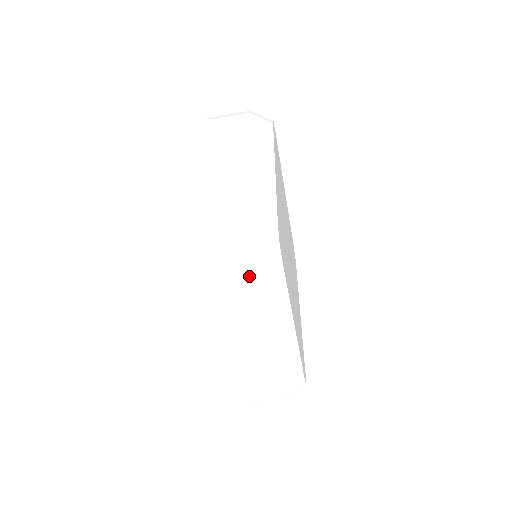
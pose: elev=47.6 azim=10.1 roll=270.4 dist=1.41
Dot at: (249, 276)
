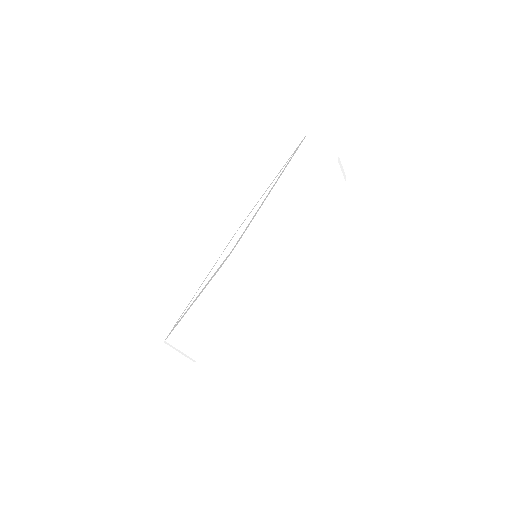
Dot at: (257, 299)
